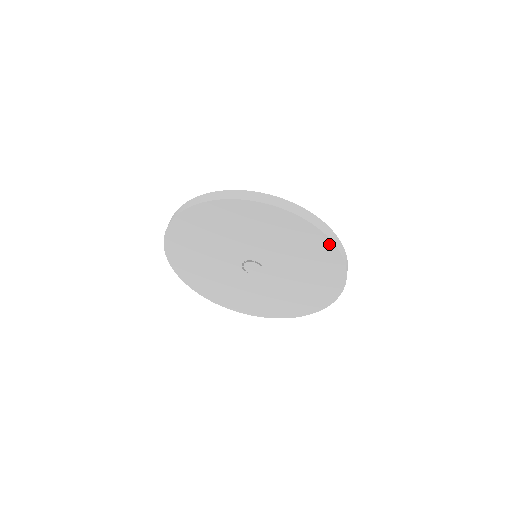
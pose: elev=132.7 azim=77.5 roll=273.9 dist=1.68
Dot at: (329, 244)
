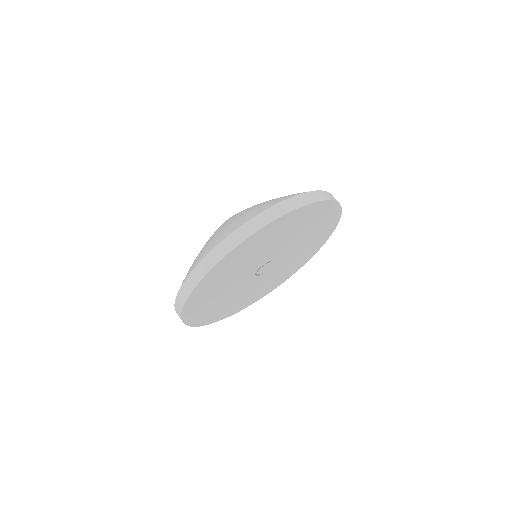
Dot at: (318, 204)
